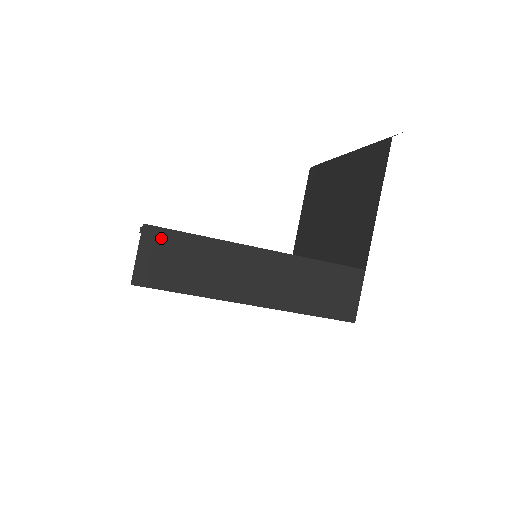
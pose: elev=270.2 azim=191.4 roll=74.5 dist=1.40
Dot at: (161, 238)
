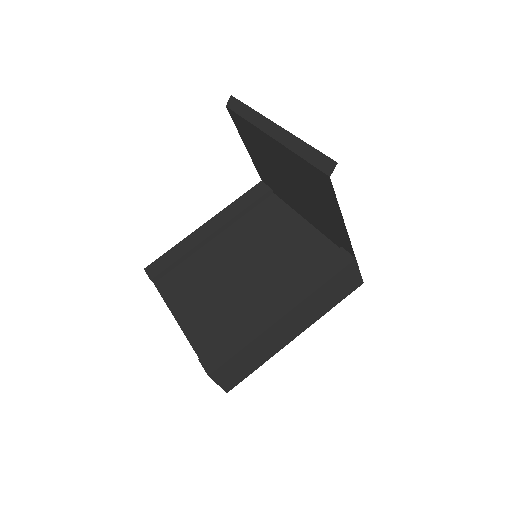
Dot at: (224, 370)
